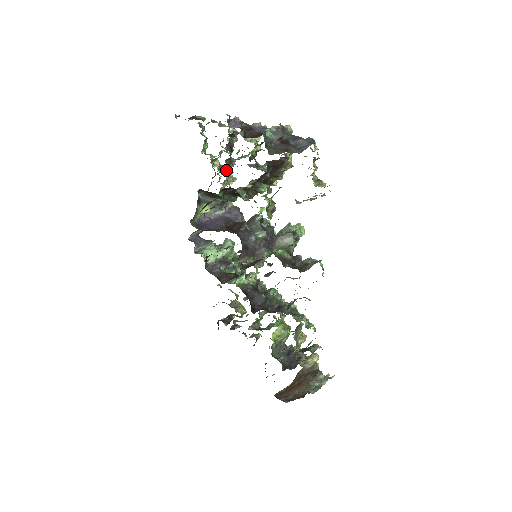
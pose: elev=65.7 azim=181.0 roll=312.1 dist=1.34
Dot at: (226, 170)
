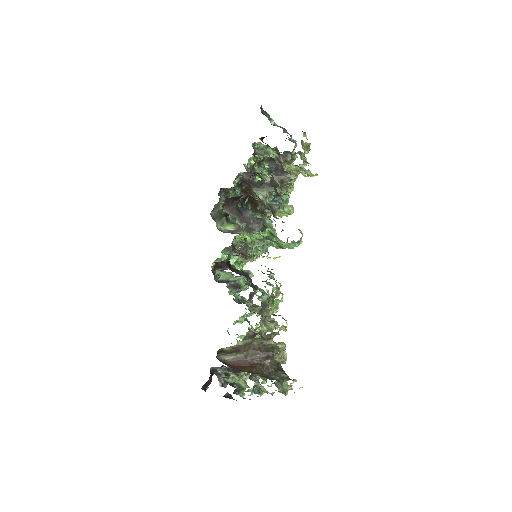
Dot at: occluded
